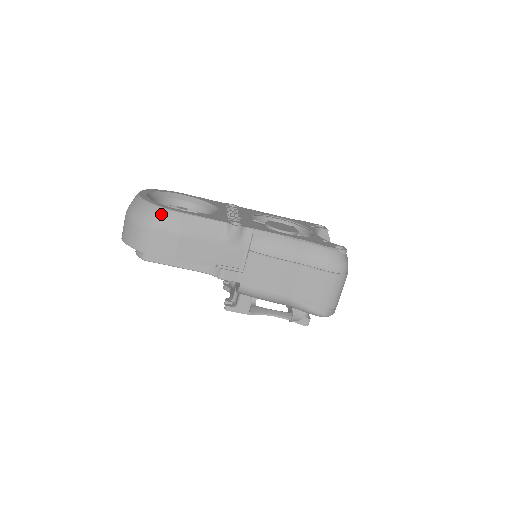
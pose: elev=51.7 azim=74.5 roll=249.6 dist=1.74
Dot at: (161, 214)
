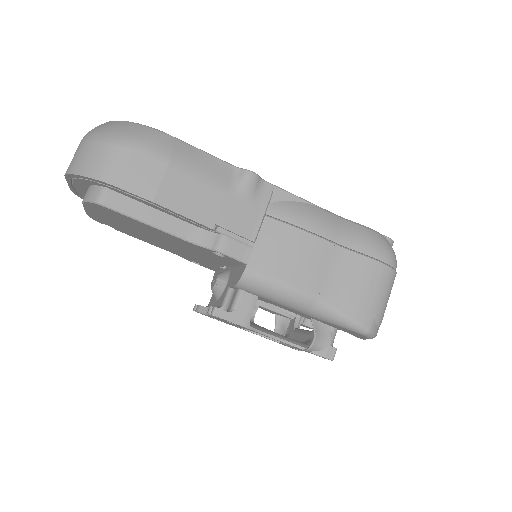
Dot at: (145, 131)
